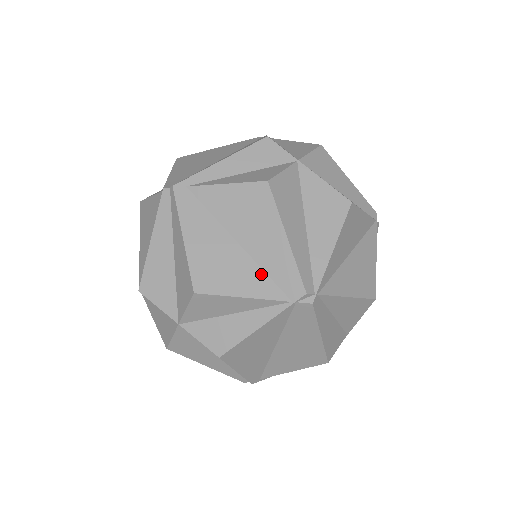
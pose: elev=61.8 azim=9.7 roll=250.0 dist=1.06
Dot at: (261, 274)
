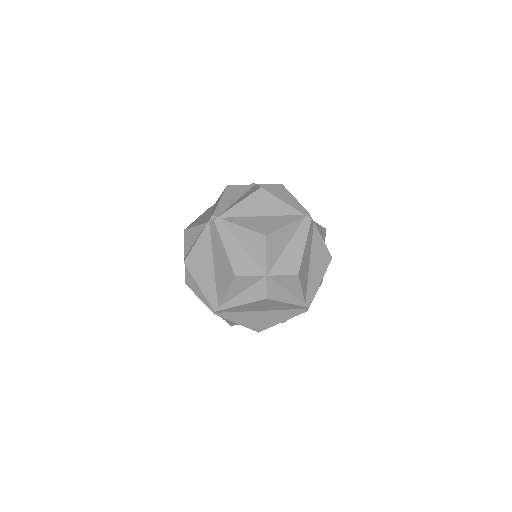
Dot at: (208, 218)
